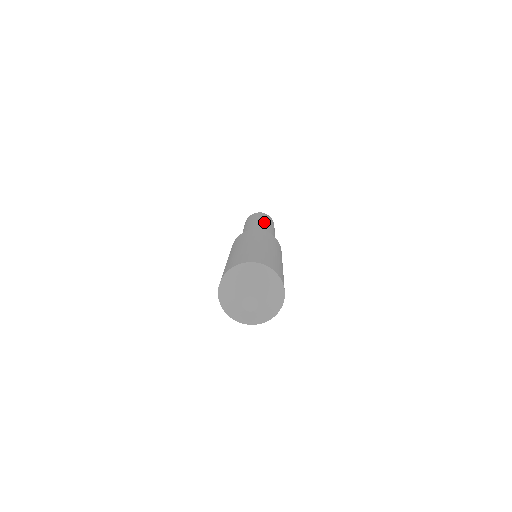
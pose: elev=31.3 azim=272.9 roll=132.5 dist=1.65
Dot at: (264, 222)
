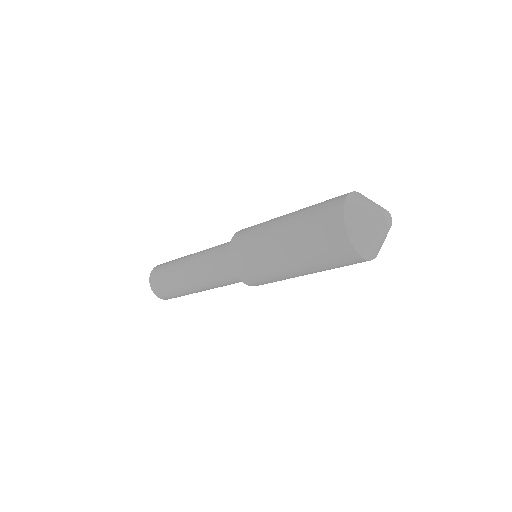
Dot at: occluded
